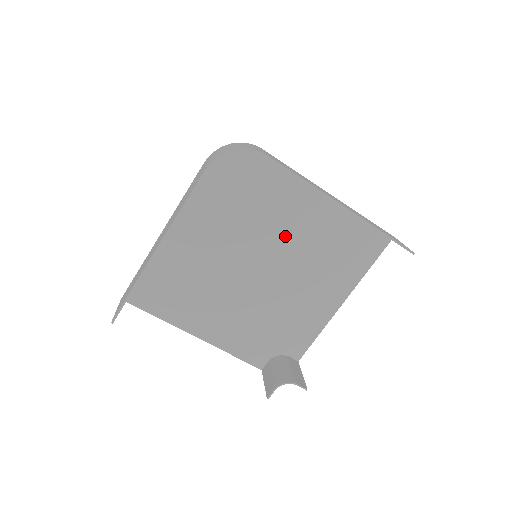
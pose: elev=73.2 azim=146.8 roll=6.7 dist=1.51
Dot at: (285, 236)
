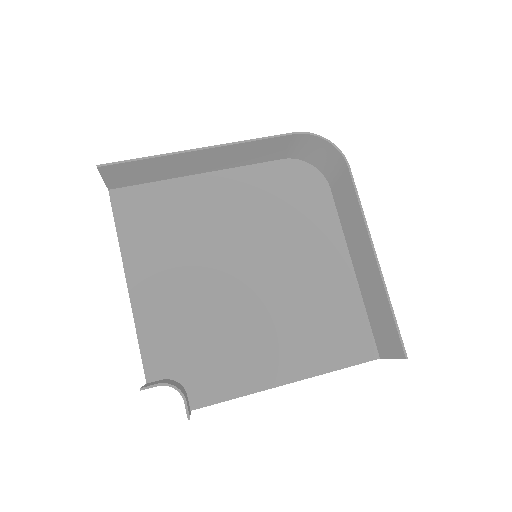
Dot at: (292, 267)
